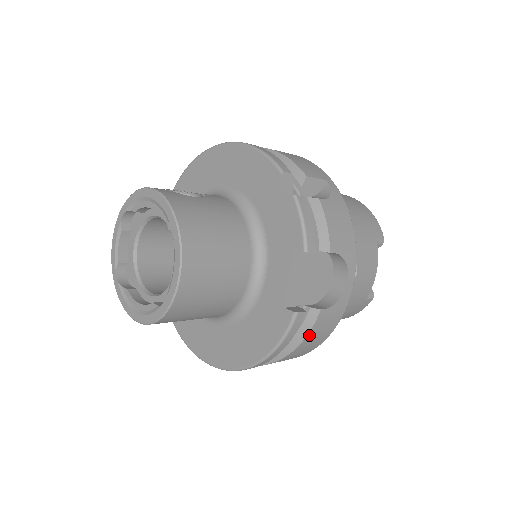
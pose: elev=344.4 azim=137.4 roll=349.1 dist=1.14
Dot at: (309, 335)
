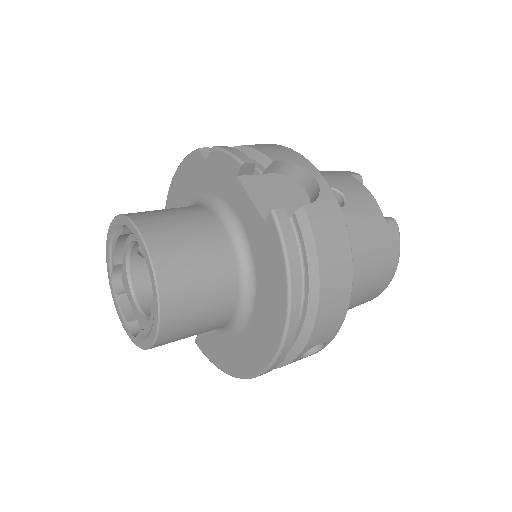
Dot at: (317, 239)
